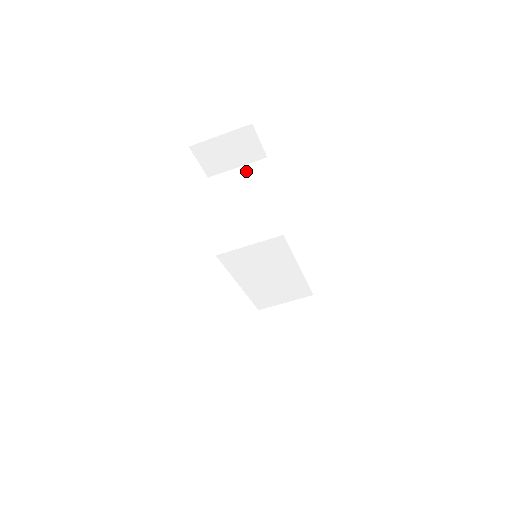
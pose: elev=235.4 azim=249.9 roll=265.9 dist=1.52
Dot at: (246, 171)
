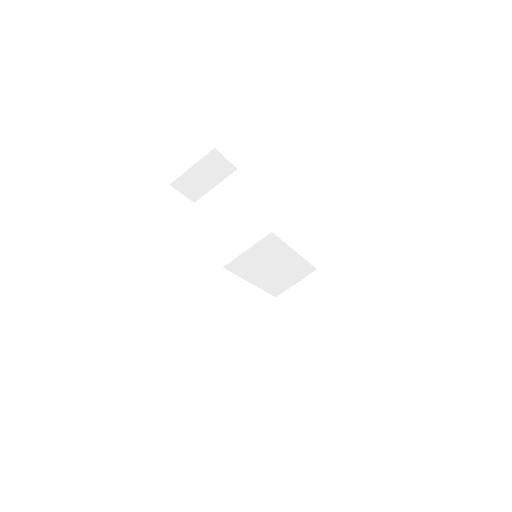
Dot at: (224, 187)
